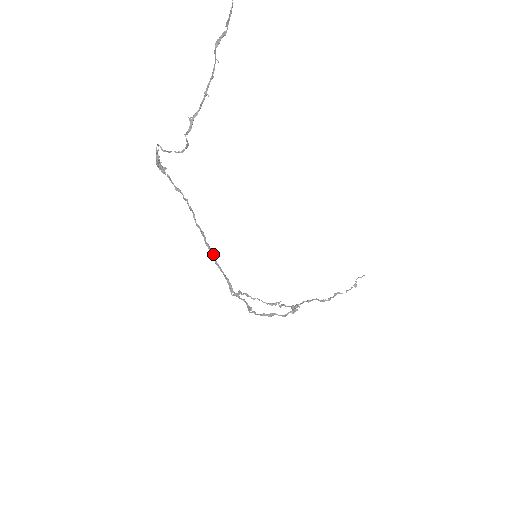
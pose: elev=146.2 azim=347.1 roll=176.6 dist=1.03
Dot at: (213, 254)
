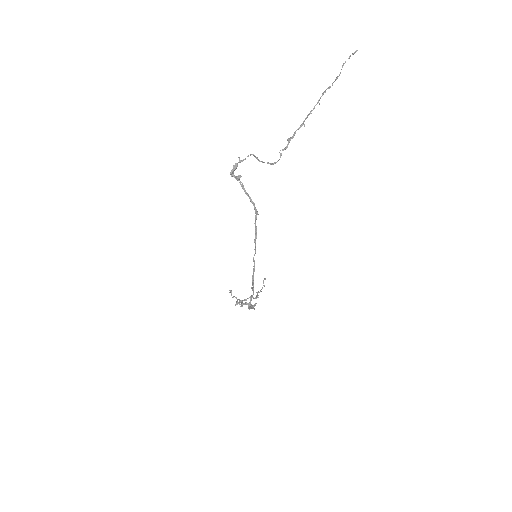
Dot at: occluded
